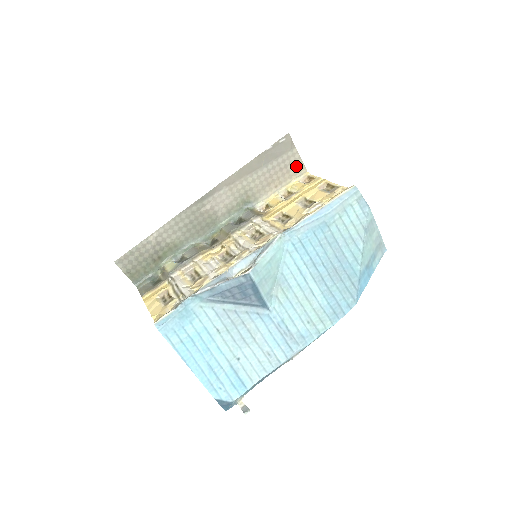
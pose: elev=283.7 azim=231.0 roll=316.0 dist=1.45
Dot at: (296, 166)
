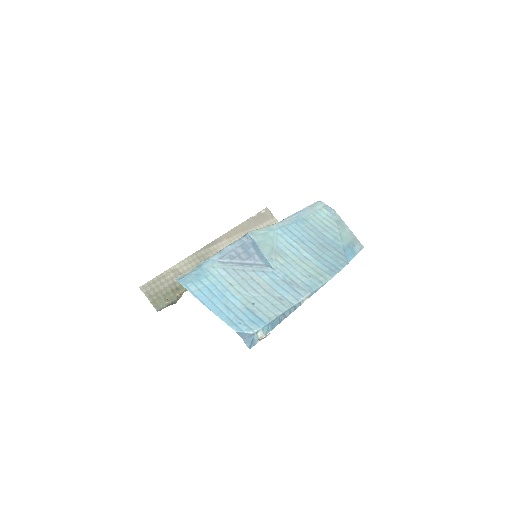
Dot at: occluded
